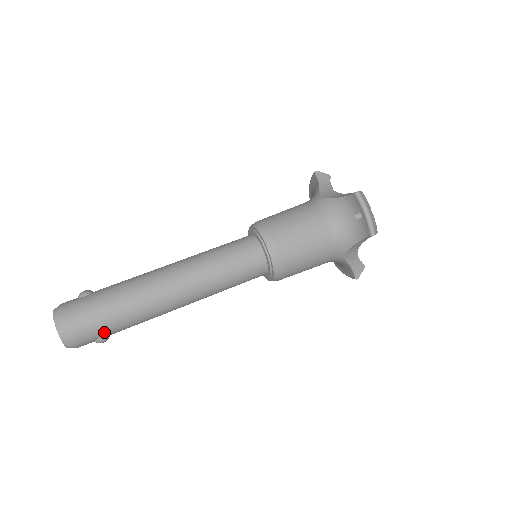
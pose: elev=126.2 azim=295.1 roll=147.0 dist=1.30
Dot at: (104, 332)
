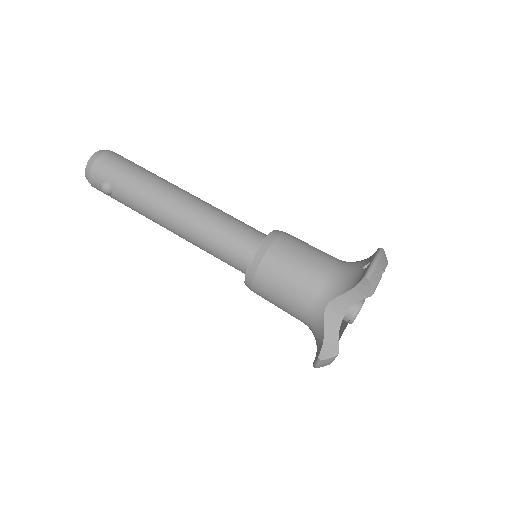
Dot at: (113, 177)
